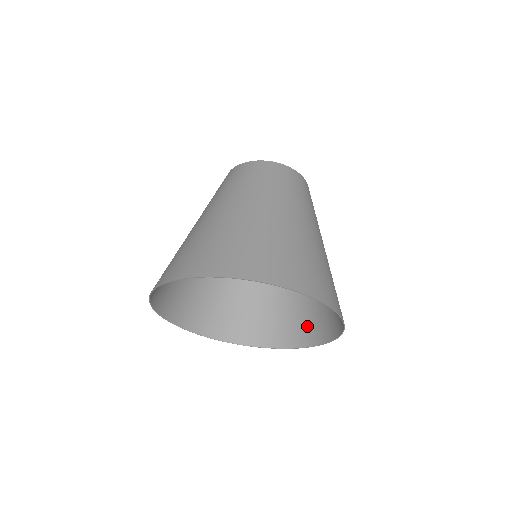
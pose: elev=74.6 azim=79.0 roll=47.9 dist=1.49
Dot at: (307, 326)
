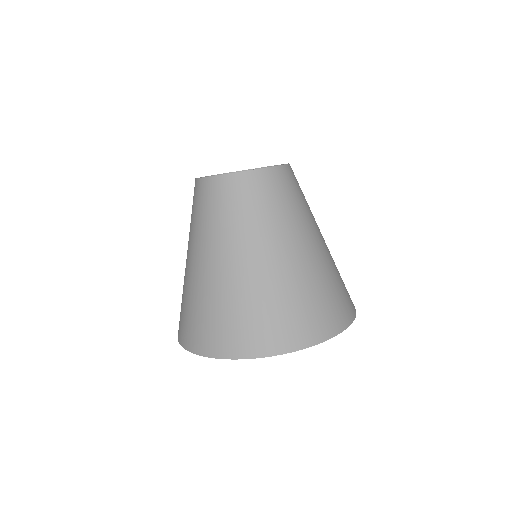
Dot at: occluded
